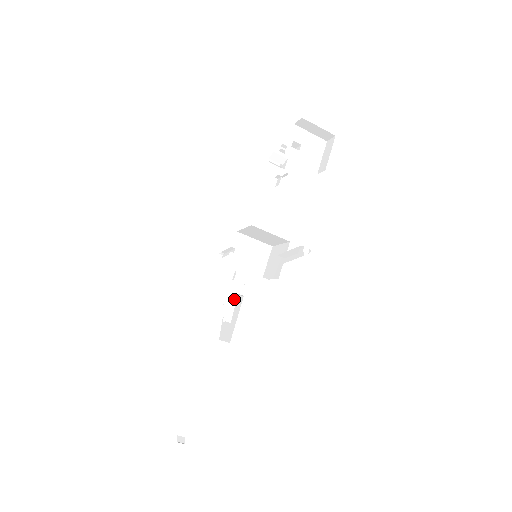
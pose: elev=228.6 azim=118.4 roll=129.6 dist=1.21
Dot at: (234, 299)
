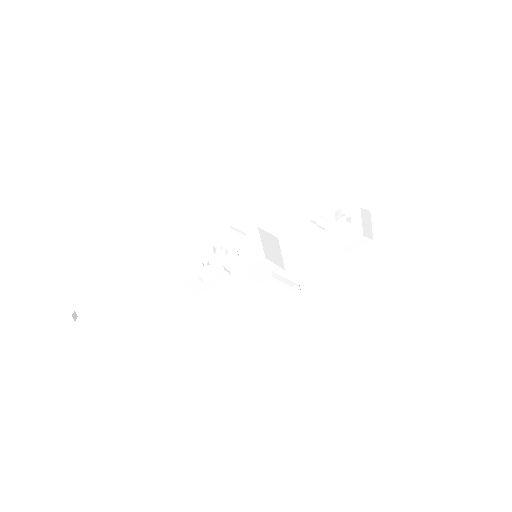
Dot at: (220, 269)
